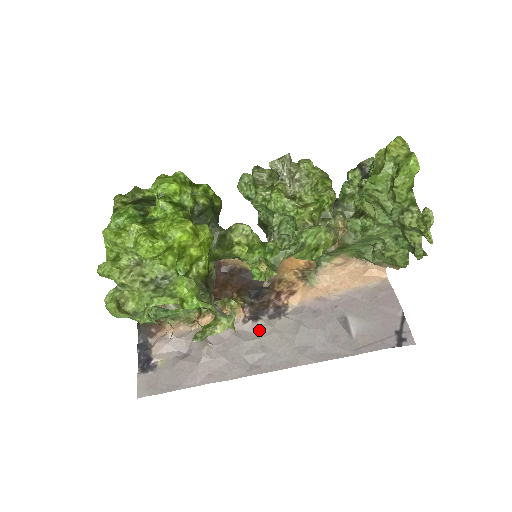
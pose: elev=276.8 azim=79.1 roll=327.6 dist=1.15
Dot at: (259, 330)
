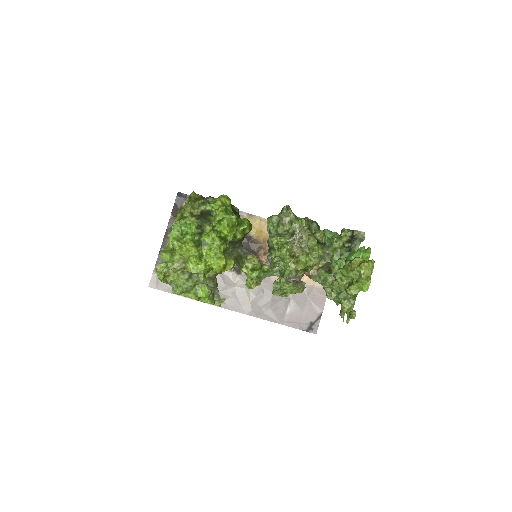
Dot at: (236, 281)
